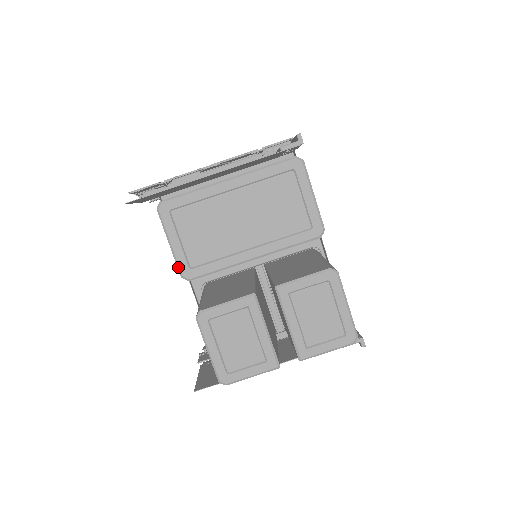
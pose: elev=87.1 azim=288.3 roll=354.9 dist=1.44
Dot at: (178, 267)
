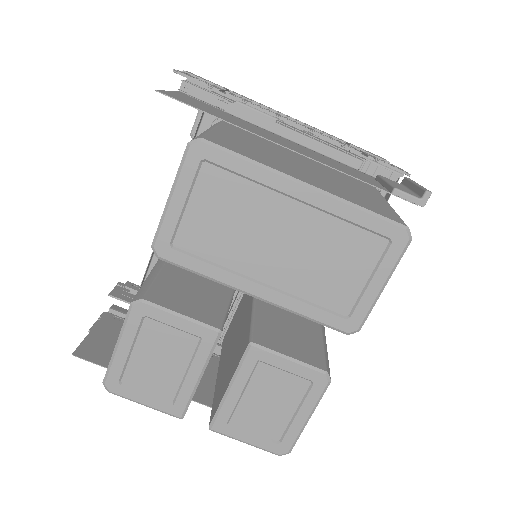
Dot at: (157, 232)
